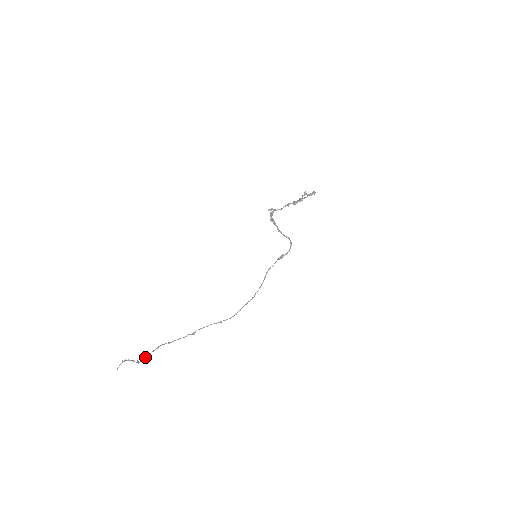
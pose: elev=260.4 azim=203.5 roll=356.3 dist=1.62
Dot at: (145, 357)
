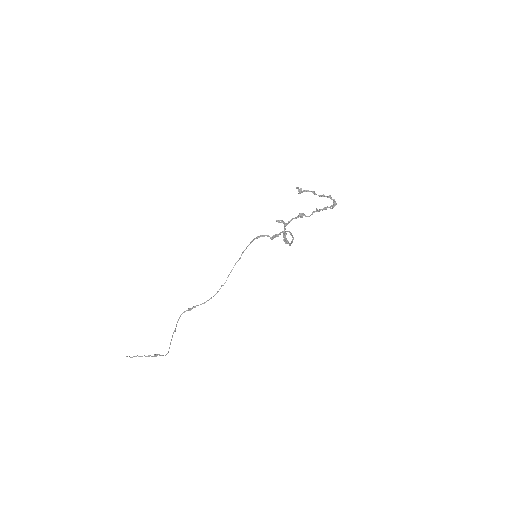
Dot at: occluded
